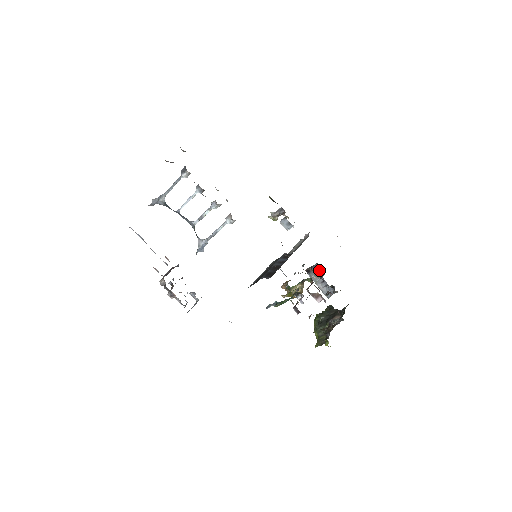
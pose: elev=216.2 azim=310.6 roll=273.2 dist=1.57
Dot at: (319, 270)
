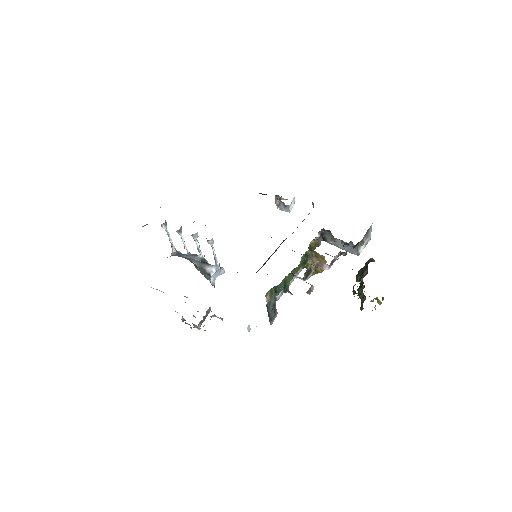
Dot at: (330, 234)
